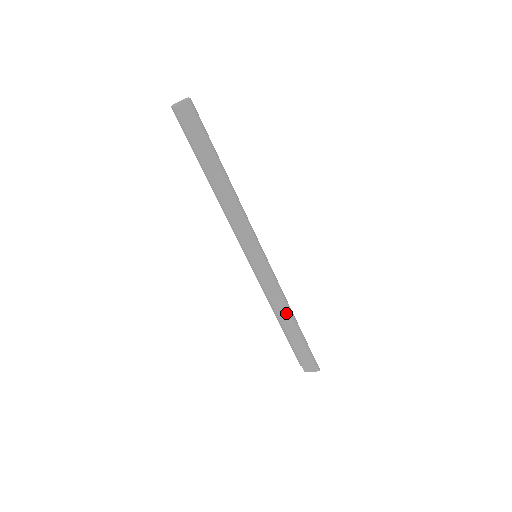
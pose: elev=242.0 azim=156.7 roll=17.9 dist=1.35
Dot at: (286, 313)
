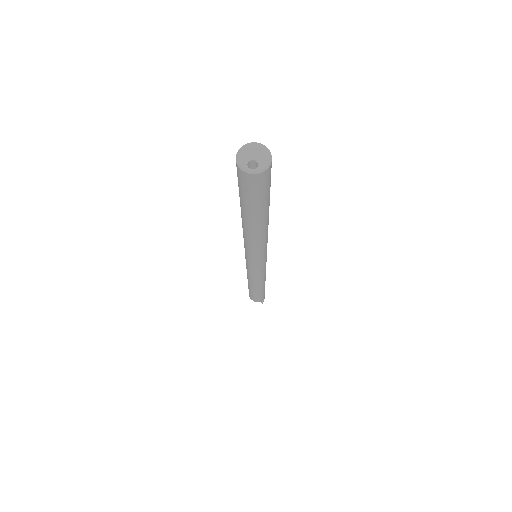
Dot at: (255, 286)
